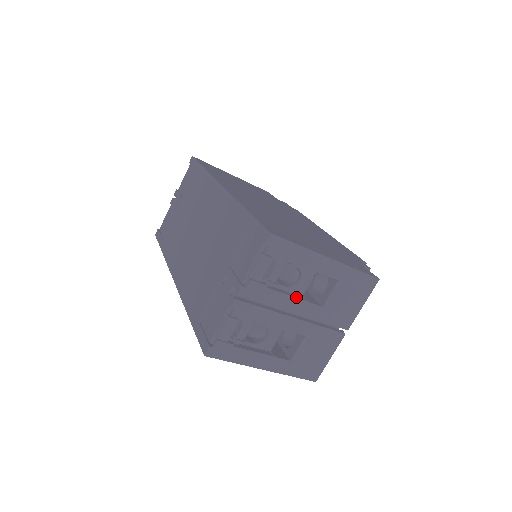
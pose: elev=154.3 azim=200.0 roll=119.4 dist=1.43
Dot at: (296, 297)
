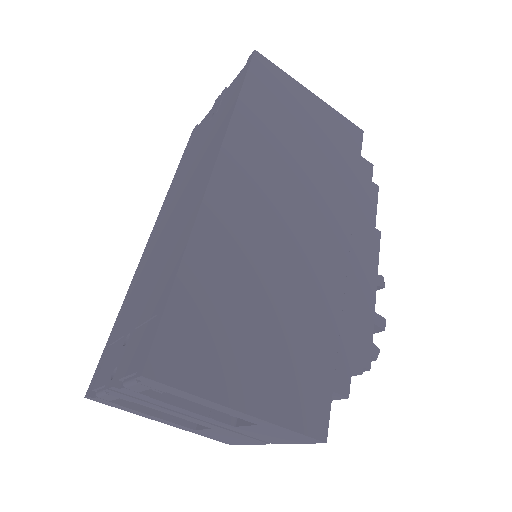
Dot at: (195, 411)
